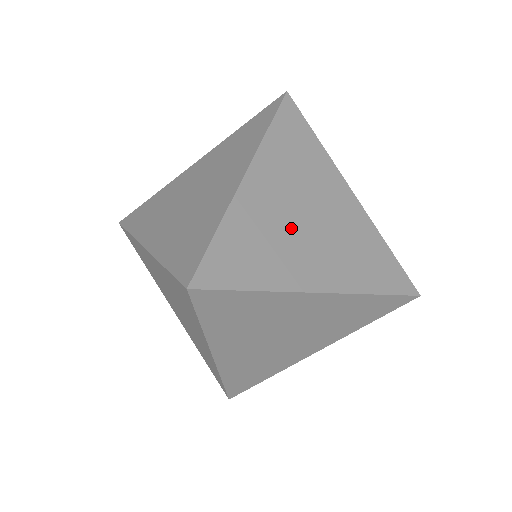
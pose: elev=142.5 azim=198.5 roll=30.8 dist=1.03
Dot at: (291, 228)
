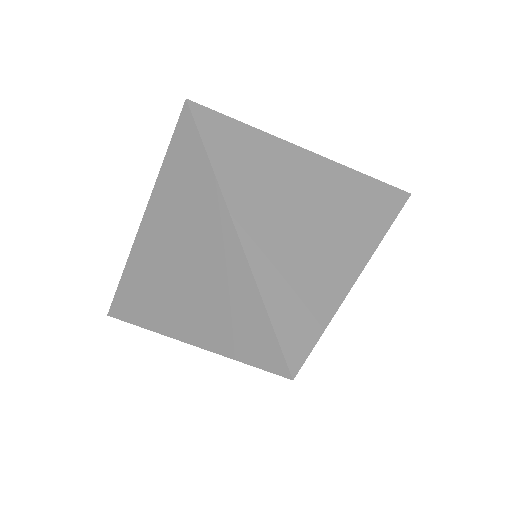
Dot at: (303, 241)
